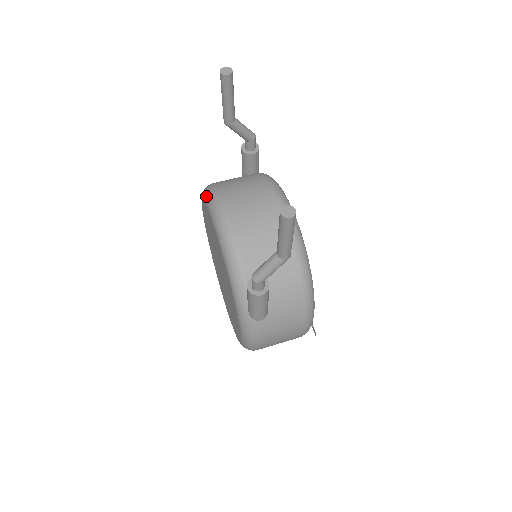
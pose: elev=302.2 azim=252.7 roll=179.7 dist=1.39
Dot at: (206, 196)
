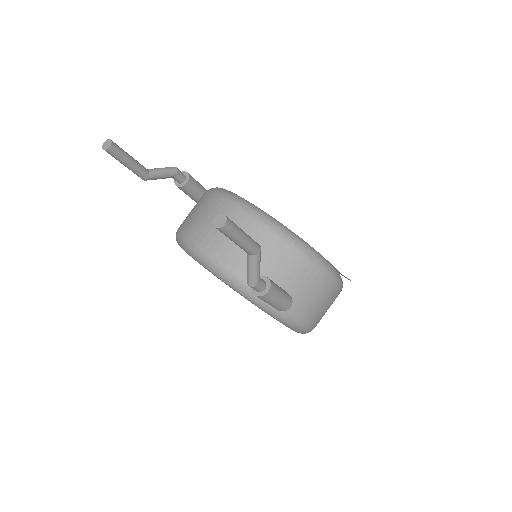
Dot at: occluded
